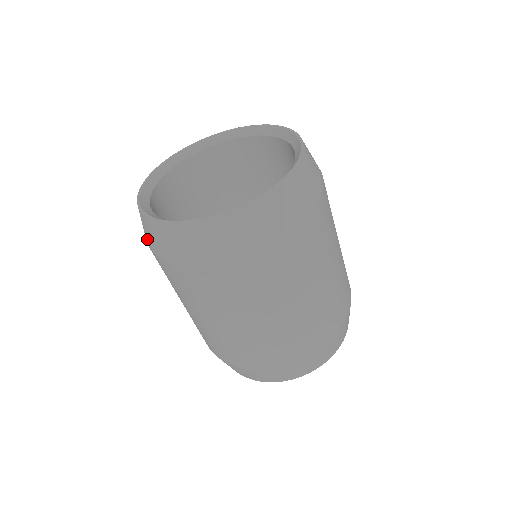
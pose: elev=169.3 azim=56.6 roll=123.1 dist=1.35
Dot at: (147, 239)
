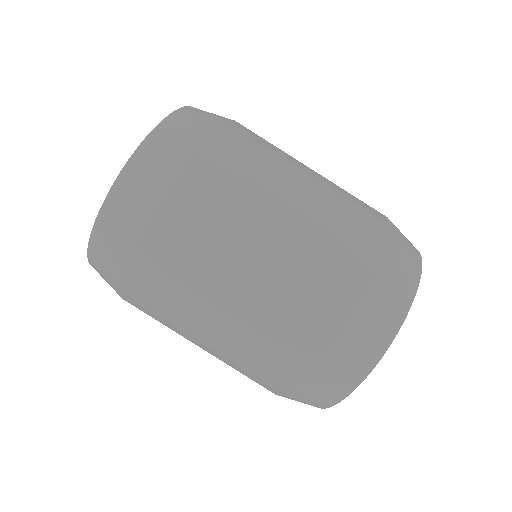
Dot at: occluded
